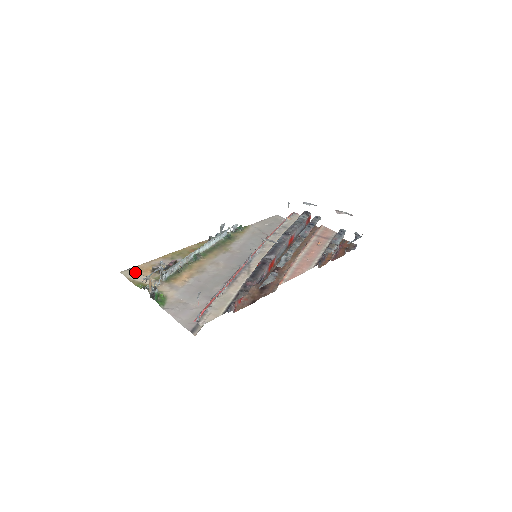
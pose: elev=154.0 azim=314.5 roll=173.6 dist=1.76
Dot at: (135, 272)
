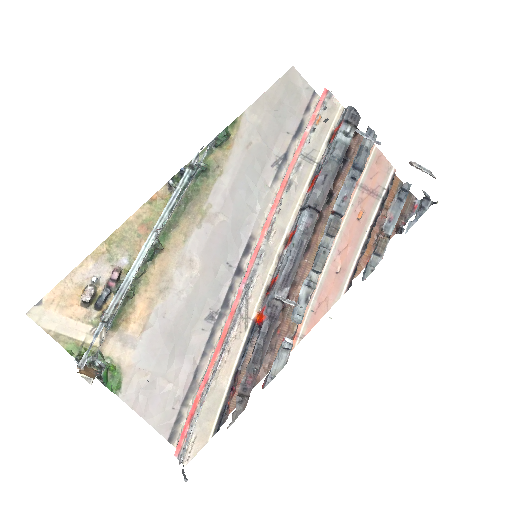
Dot at: (53, 311)
